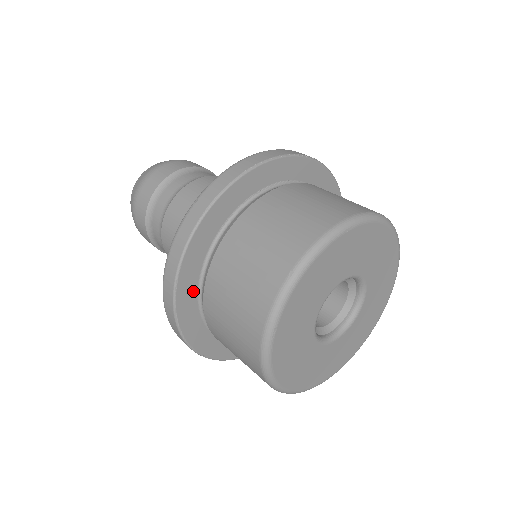
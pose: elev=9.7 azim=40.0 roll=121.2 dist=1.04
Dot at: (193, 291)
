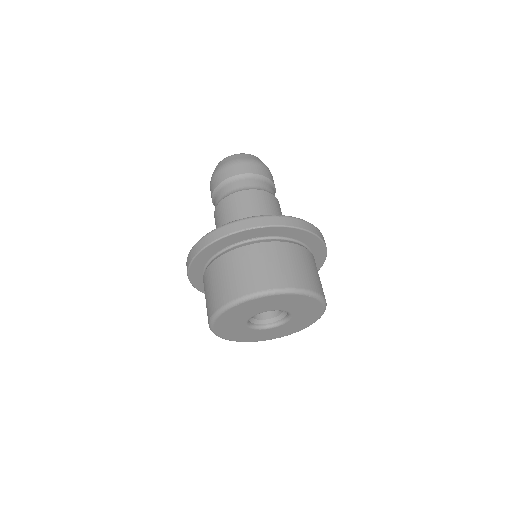
Dot at: occluded
